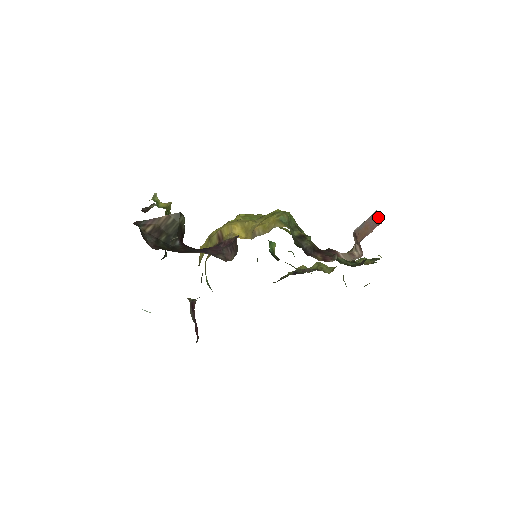
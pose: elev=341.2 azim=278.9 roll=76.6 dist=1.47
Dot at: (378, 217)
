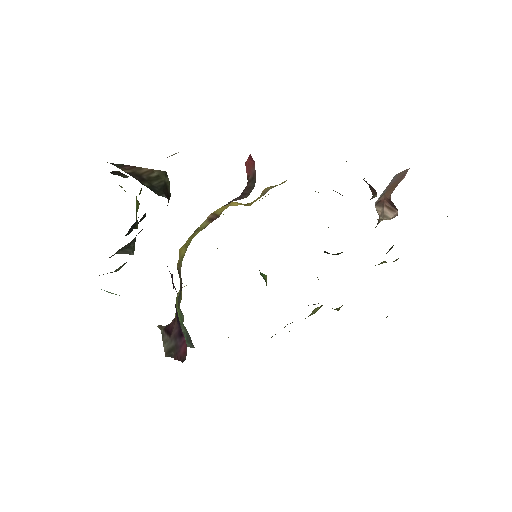
Dot at: (402, 172)
